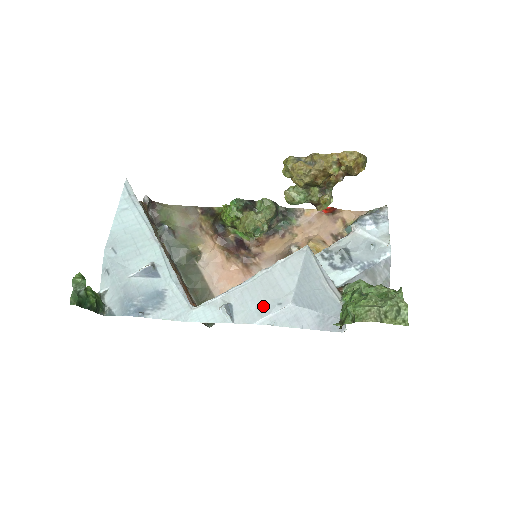
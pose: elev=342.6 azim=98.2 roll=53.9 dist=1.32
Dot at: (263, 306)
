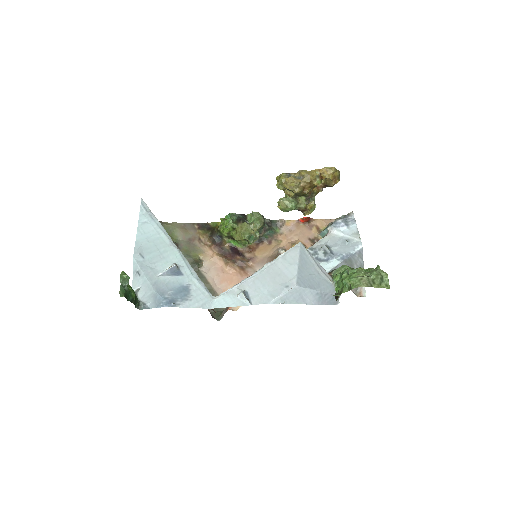
Dot at: (274, 290)
